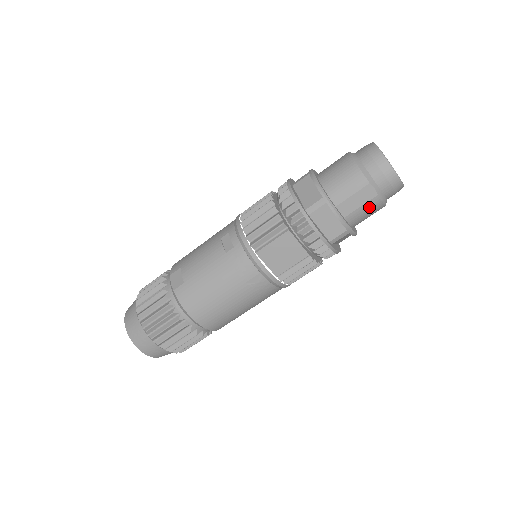
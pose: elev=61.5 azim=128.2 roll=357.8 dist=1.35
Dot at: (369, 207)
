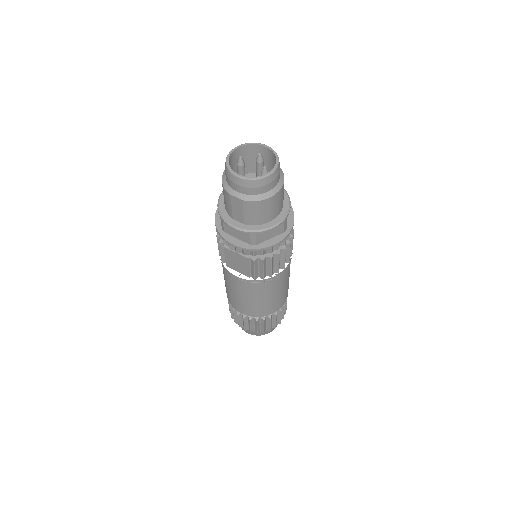
Dot at: (250, 210)
